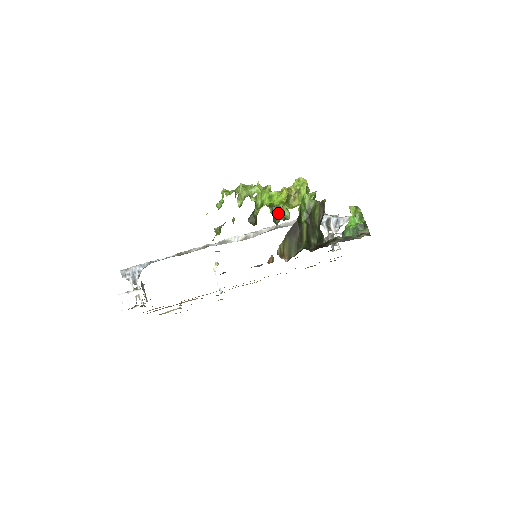
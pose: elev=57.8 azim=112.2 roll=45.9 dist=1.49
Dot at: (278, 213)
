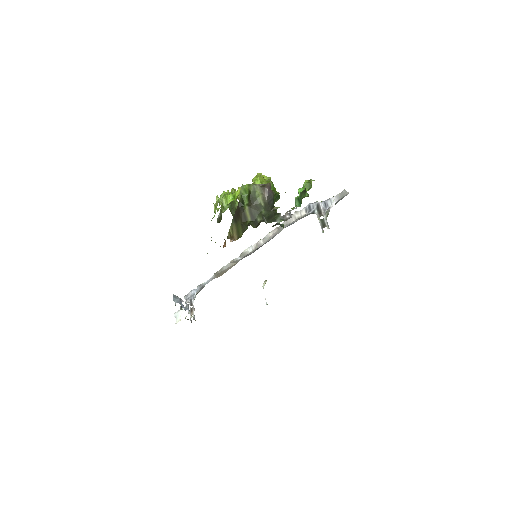
Dot at: occluded
